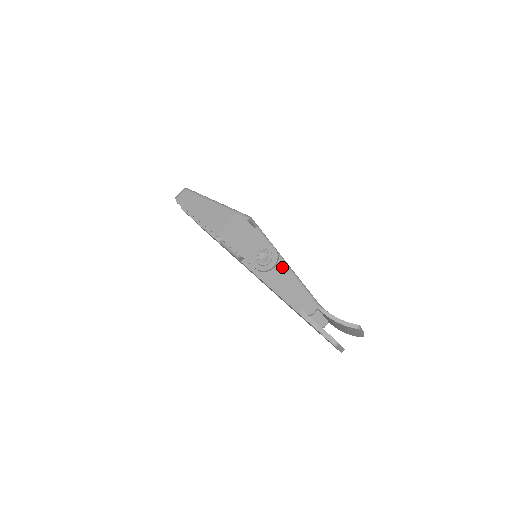
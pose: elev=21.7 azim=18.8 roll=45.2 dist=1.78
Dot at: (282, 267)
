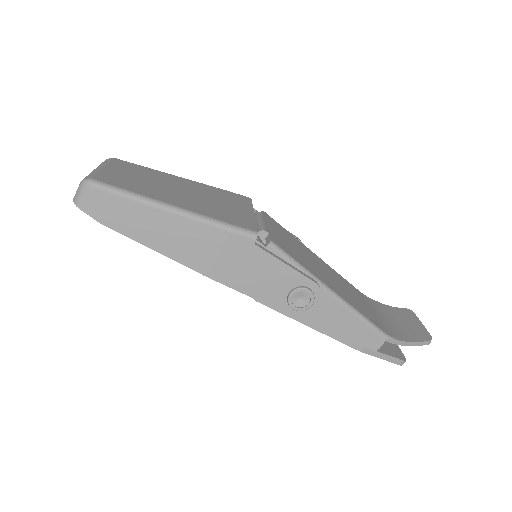
Dot at: (326, 299)
